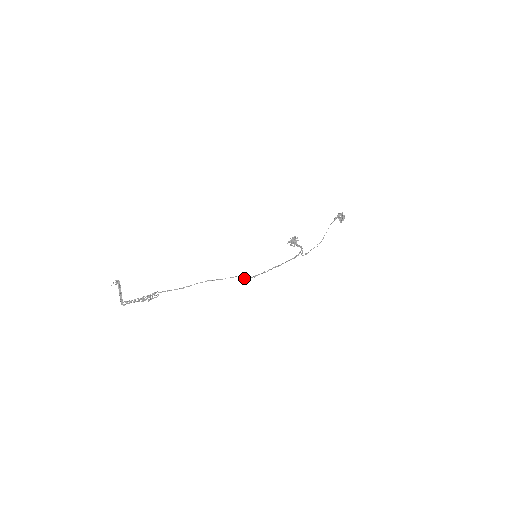
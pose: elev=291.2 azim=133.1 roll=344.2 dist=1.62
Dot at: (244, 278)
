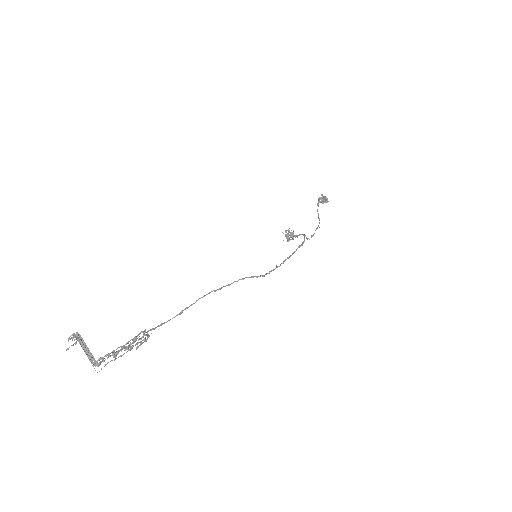
Dot at: (257, 277)
